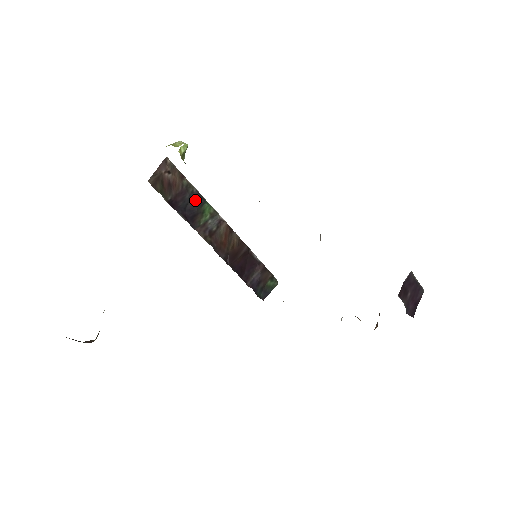
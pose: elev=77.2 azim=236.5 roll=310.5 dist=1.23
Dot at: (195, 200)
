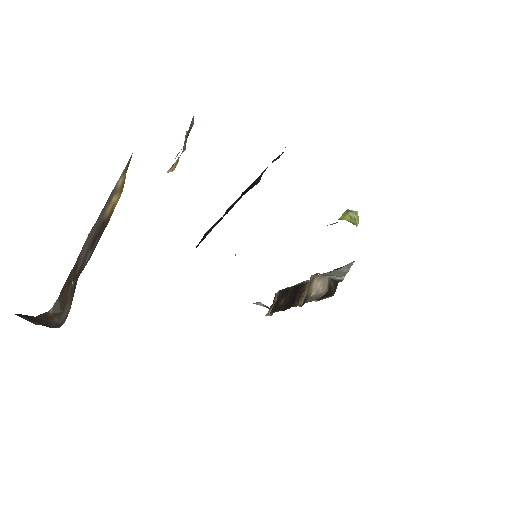
Dot at: (255, 184)
